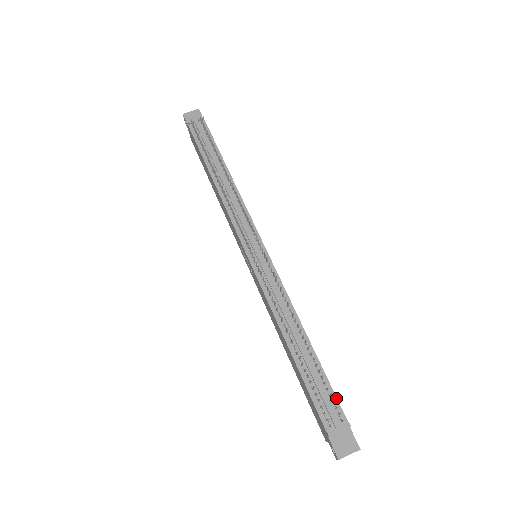
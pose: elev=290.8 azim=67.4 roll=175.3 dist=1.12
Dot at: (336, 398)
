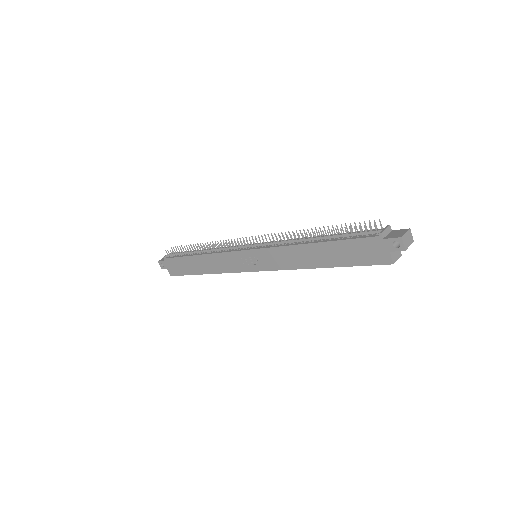
Dot at: occluded
